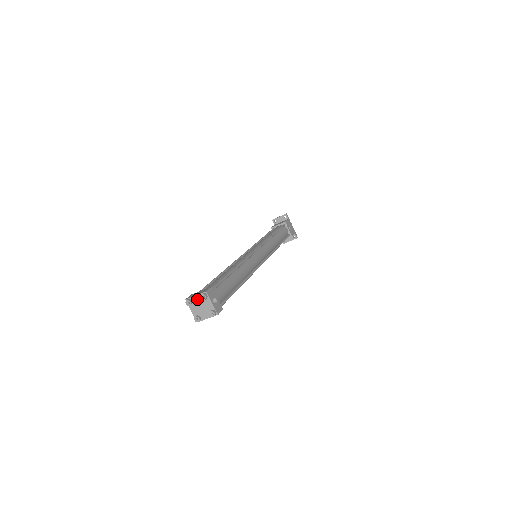
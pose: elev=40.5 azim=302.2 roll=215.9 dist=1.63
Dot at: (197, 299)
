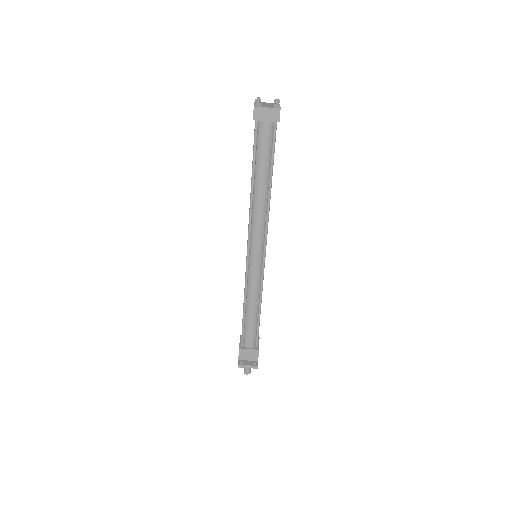
Dot at: (267, 103)
